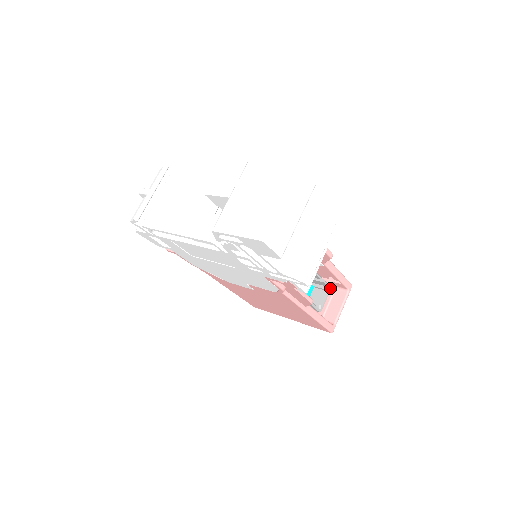
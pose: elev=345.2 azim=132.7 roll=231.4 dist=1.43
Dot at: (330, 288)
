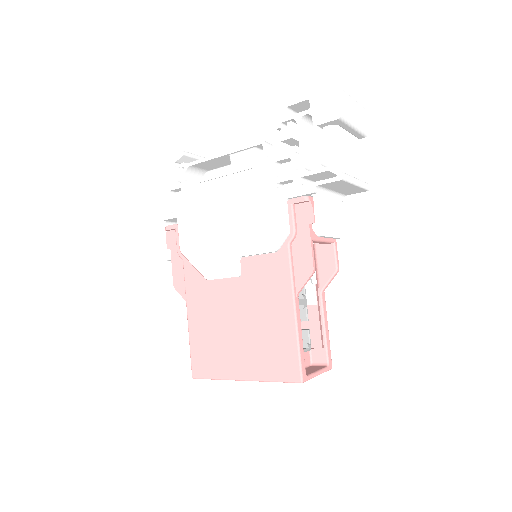
Dot at: (310, 347)
